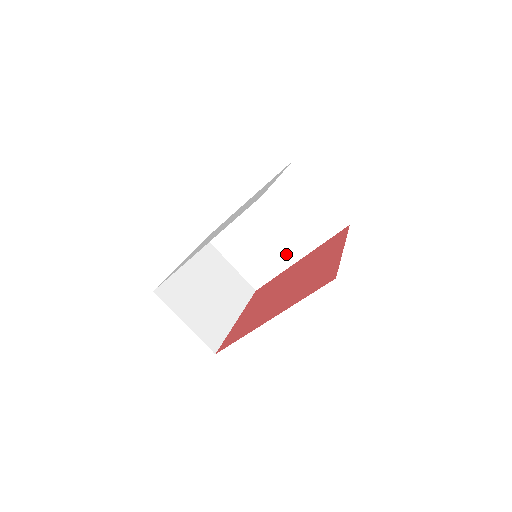
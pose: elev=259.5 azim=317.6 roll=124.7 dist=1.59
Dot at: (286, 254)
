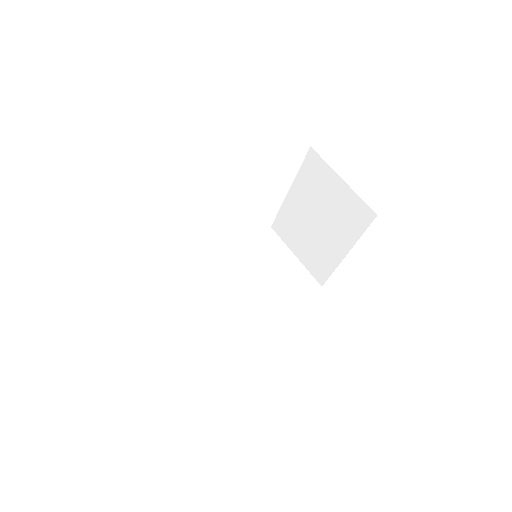
Dot at: (254, 314)
